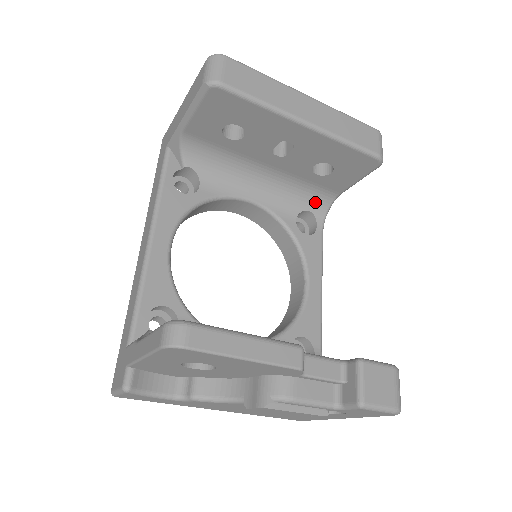
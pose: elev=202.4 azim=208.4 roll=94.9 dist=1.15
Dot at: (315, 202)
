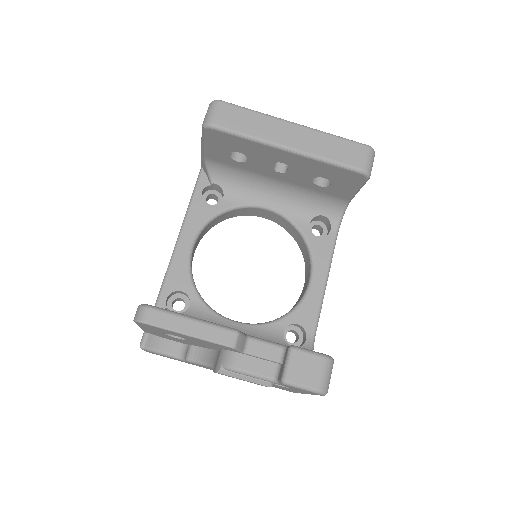
Dot at: (328, 208)
